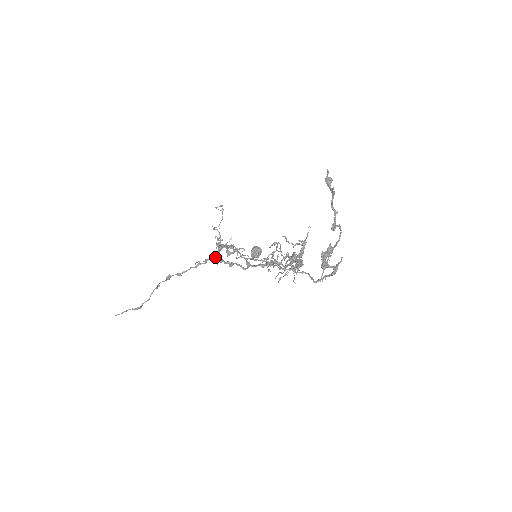
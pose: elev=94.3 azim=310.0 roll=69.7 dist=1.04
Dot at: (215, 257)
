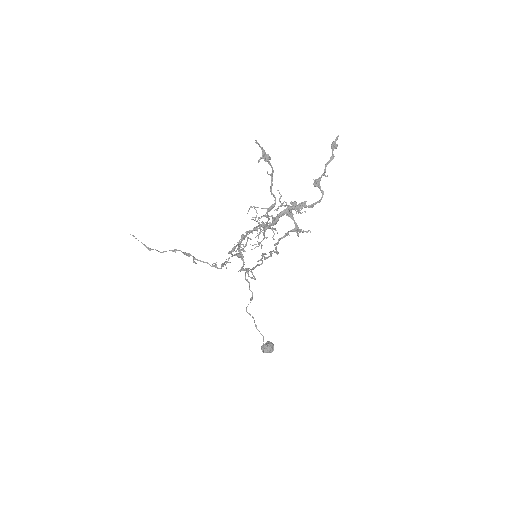
Dot at: (229, 258)
